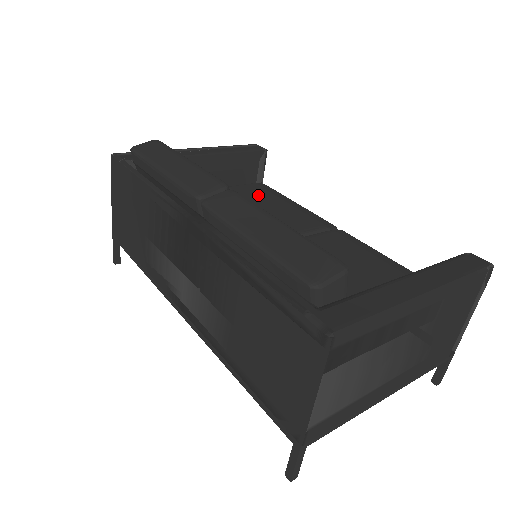
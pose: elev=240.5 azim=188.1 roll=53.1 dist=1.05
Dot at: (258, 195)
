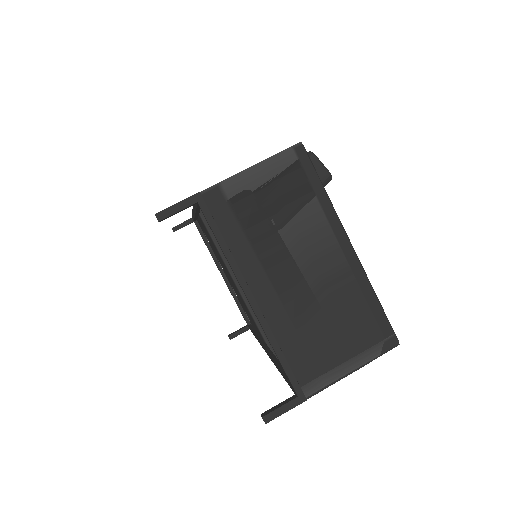
Dot at: occluded
